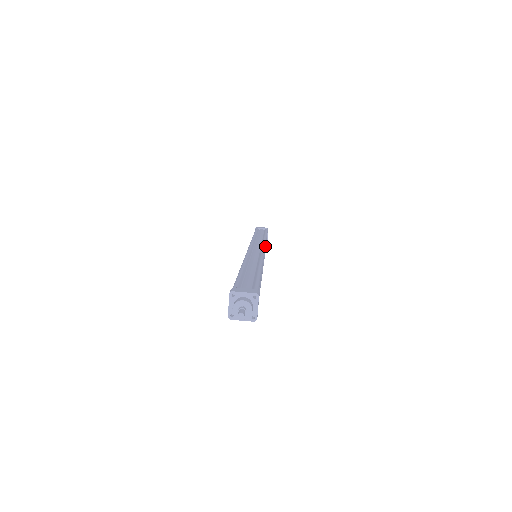
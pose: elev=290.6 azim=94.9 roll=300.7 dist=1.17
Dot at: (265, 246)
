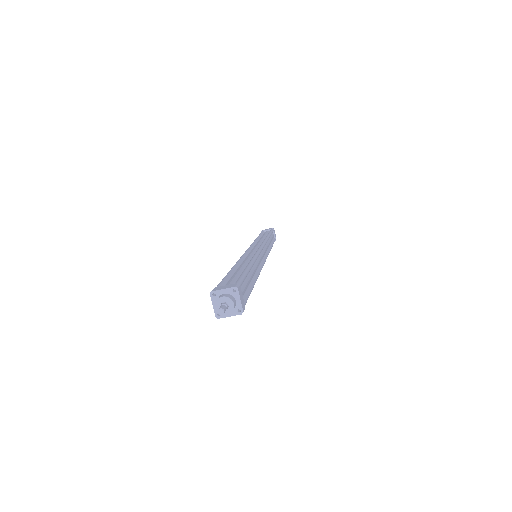
Dot at: (264, 244)
